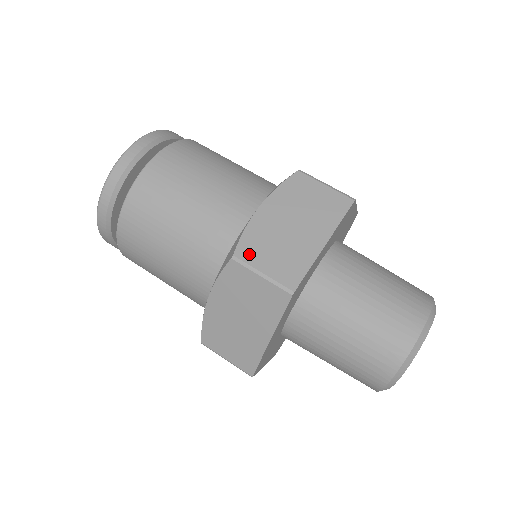
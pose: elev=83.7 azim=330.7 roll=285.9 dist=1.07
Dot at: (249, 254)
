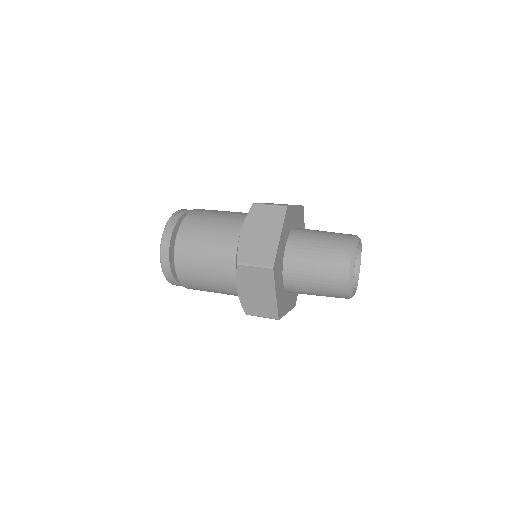
Dot at: (245, 258)
